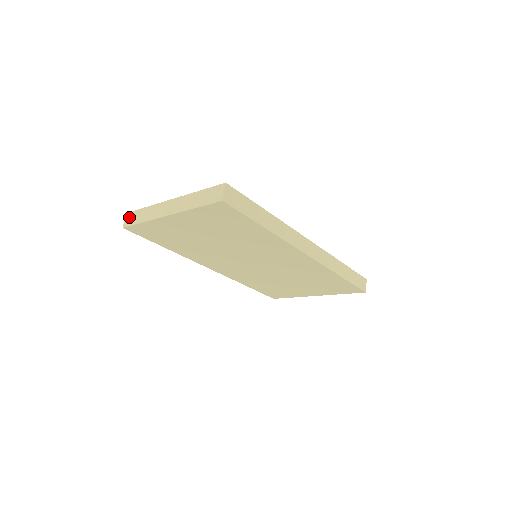
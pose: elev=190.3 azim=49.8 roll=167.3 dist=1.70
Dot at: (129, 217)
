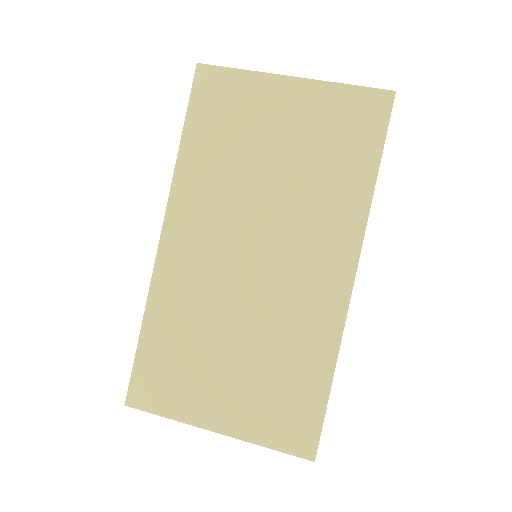
Dot at: occluded
